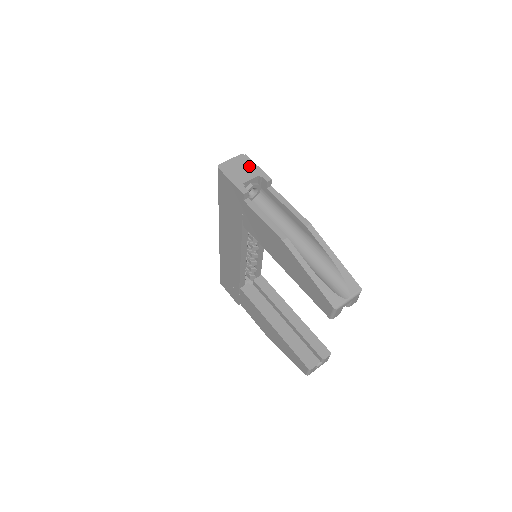
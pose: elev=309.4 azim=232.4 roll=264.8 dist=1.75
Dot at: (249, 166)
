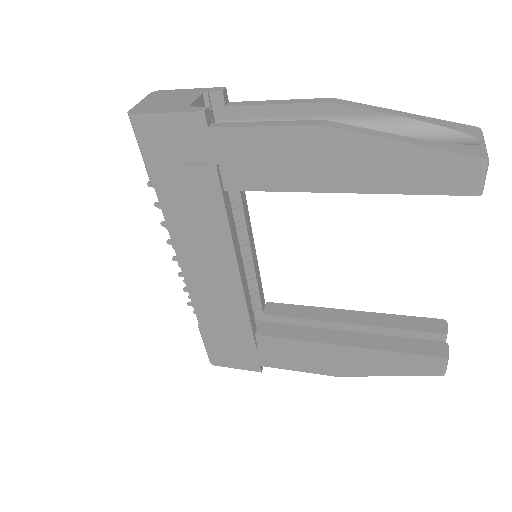
Dot at: (177, 94)
